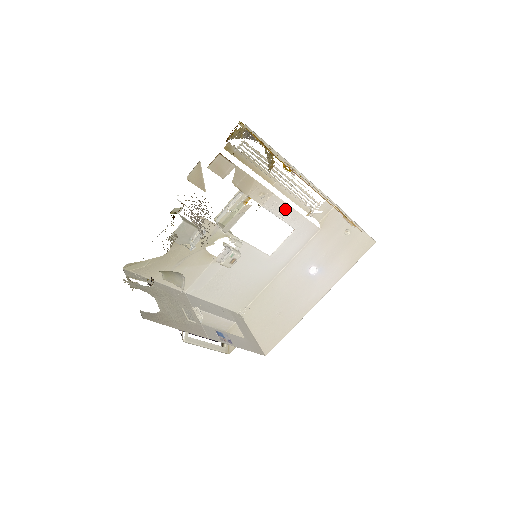
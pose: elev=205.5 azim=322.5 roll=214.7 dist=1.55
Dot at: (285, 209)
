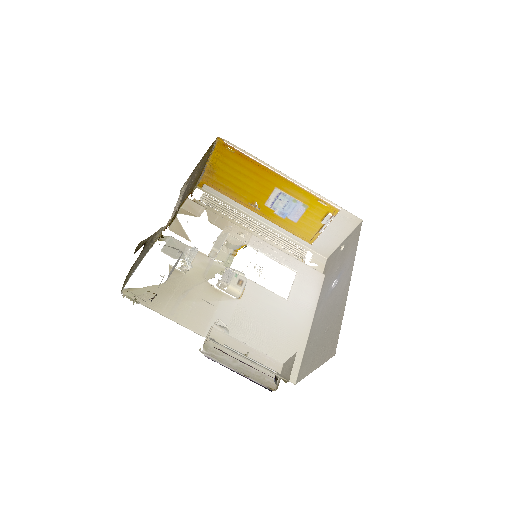
Dot at: (273, 250)
